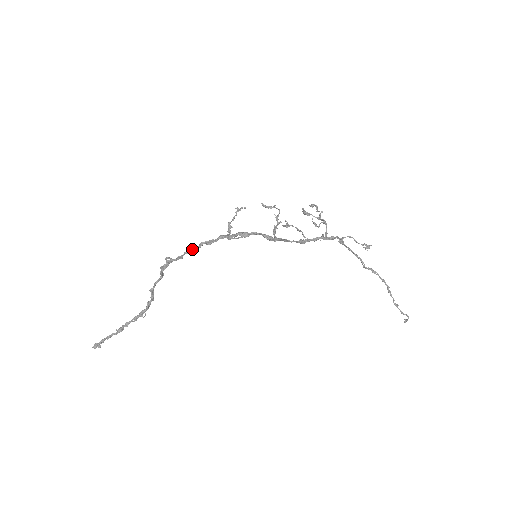
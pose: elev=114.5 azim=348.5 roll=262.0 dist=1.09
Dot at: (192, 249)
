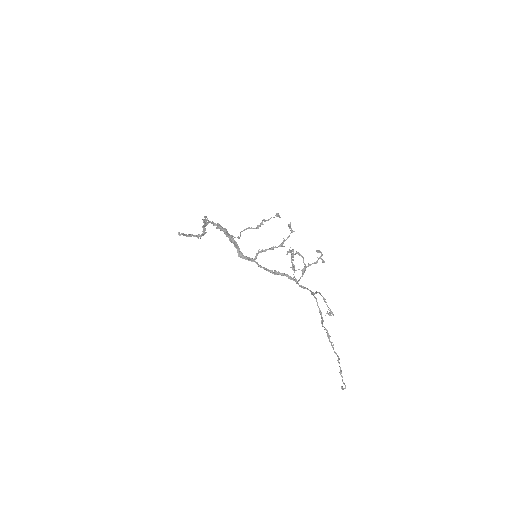
Dot at: (214, 223)
